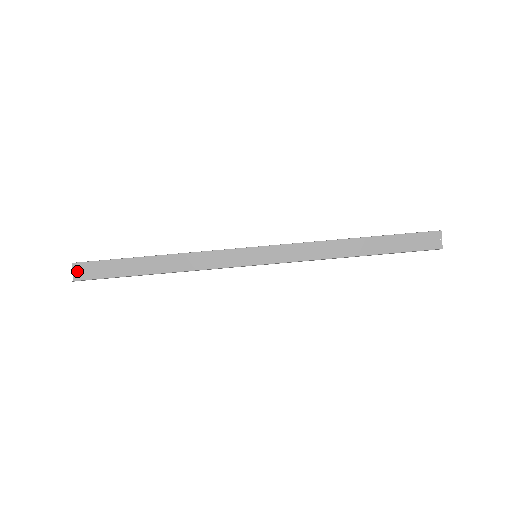
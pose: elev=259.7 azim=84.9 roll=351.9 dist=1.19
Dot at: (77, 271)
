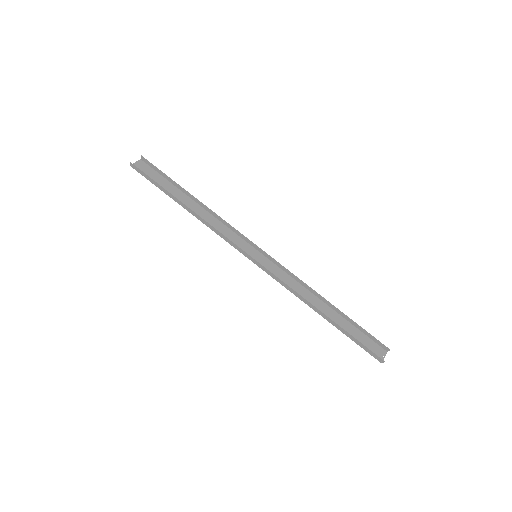
Dot at: (139, 164)
